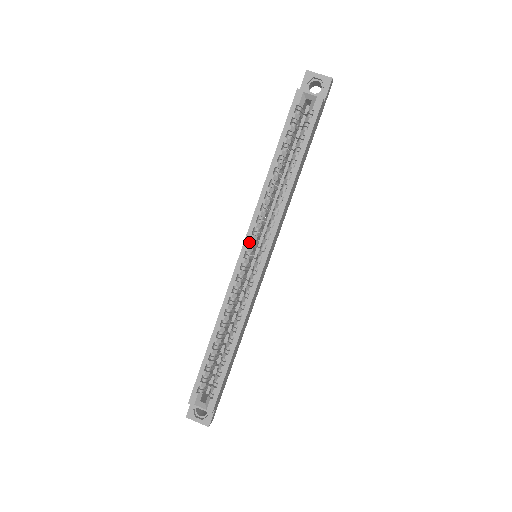
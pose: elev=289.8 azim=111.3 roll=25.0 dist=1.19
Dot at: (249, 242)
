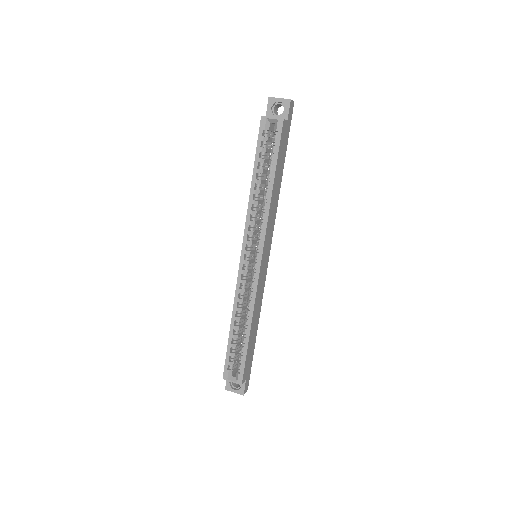
Dot at: (247, 247)
